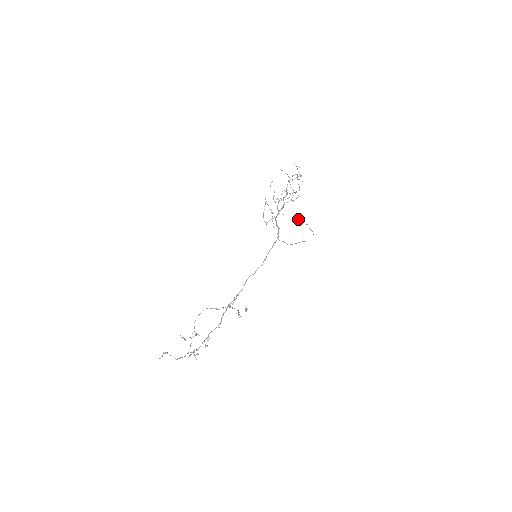
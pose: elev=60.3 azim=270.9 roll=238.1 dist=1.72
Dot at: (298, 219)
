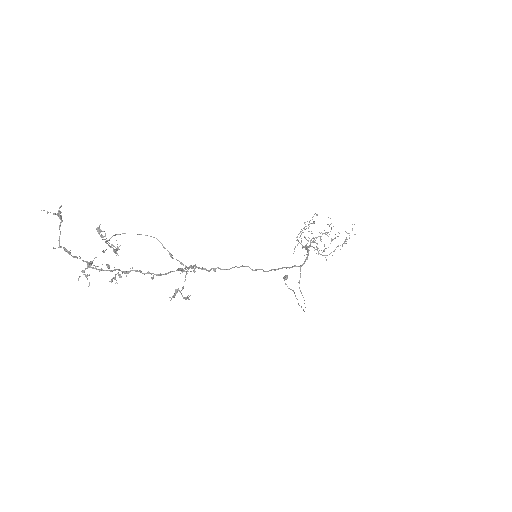
Dot at: (286, 275)
